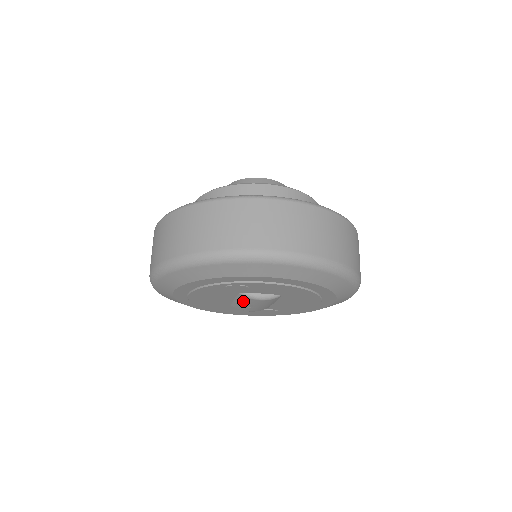
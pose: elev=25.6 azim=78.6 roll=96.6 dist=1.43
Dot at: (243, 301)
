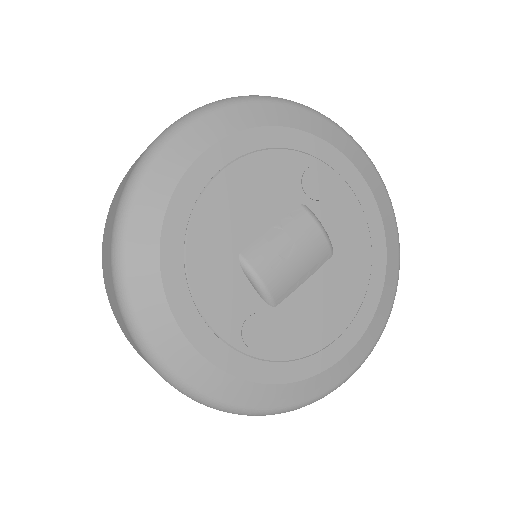
Dot at: (290, 228)
